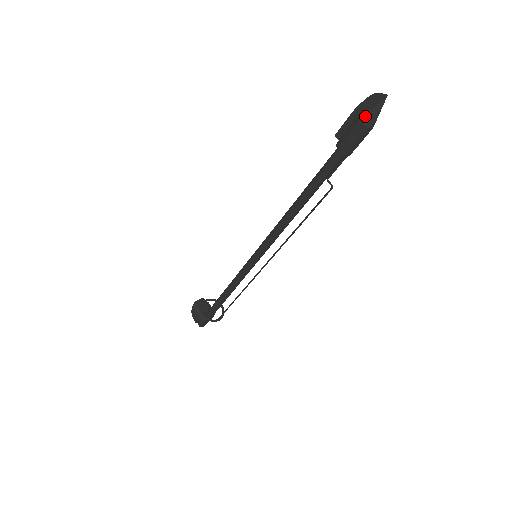
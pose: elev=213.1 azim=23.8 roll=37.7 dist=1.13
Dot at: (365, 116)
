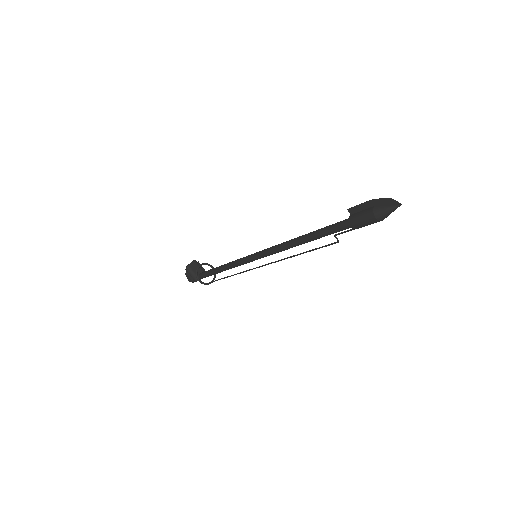
Dot at: (379, 214)
